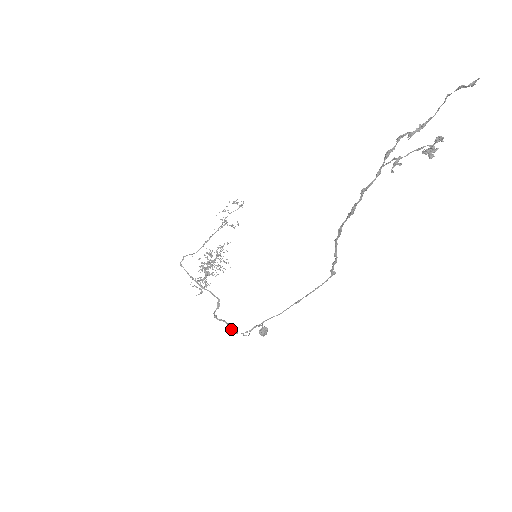
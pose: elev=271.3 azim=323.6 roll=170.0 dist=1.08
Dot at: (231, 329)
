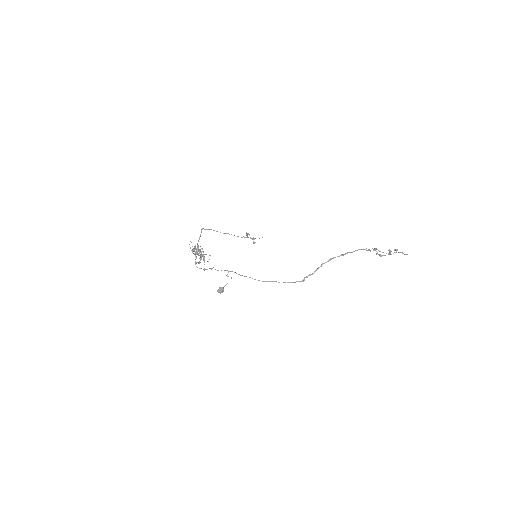
Dot at: (212, 268)
